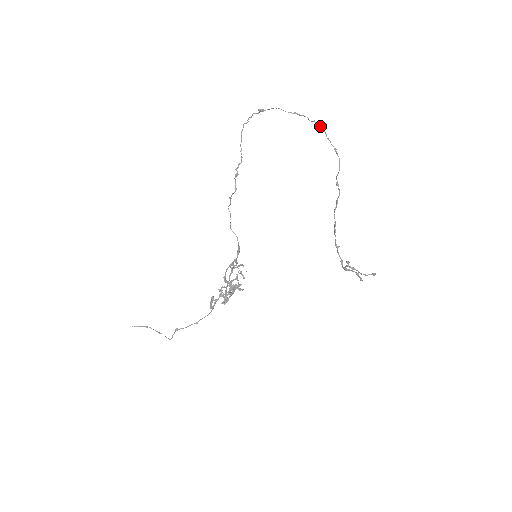
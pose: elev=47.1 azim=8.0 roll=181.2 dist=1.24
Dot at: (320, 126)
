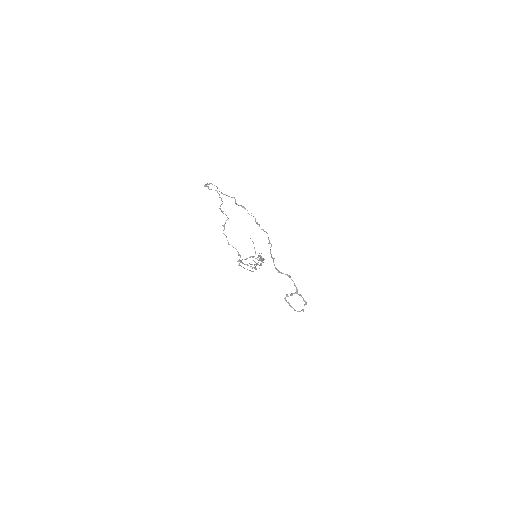
Dot at: occluded
